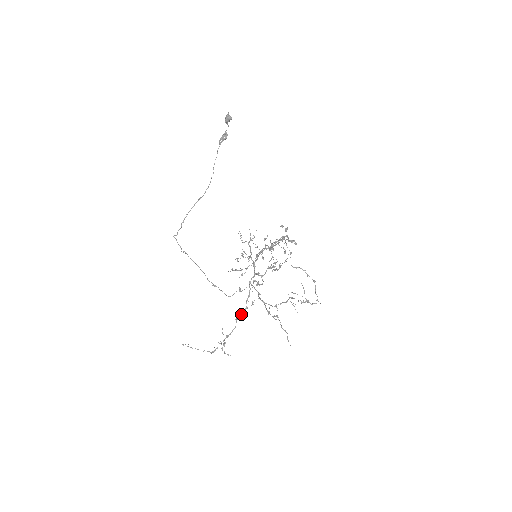
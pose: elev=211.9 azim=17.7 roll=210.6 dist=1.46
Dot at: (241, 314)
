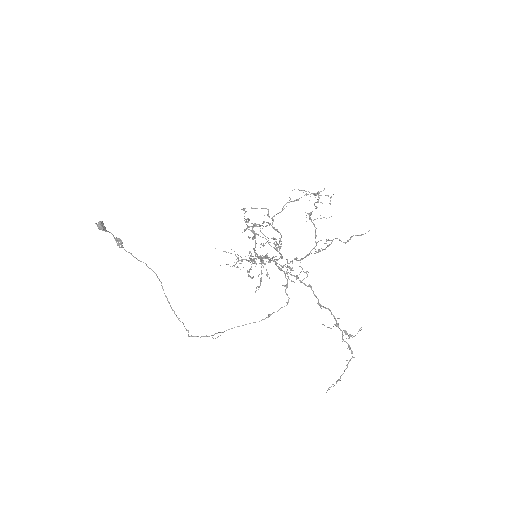
Dot at: (315, 296)
